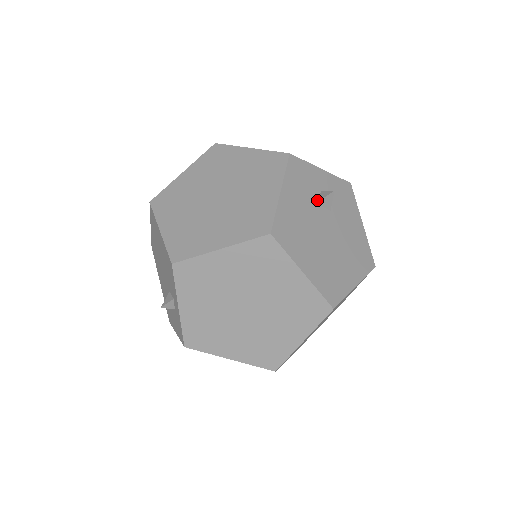
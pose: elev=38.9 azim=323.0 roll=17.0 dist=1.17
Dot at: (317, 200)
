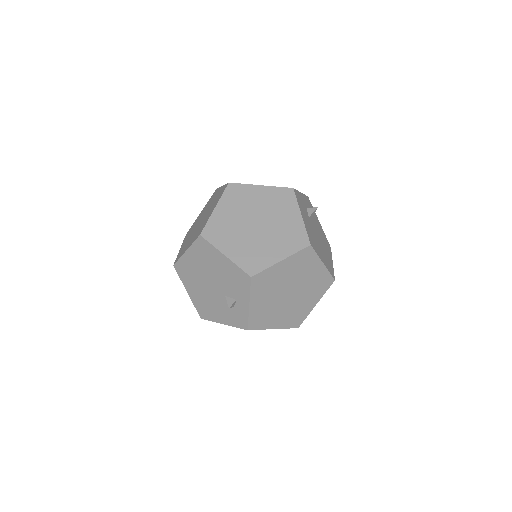
Dot at: (309, 215)
